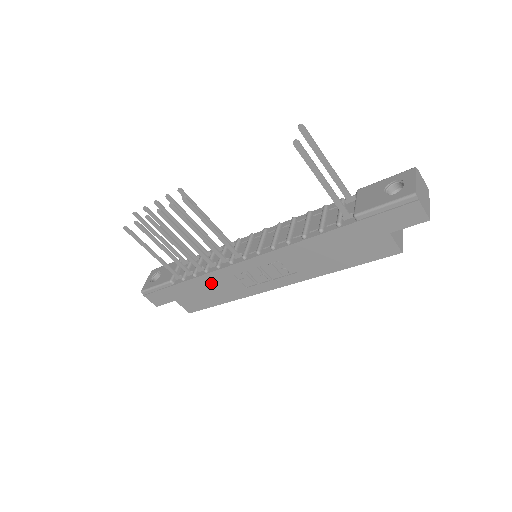
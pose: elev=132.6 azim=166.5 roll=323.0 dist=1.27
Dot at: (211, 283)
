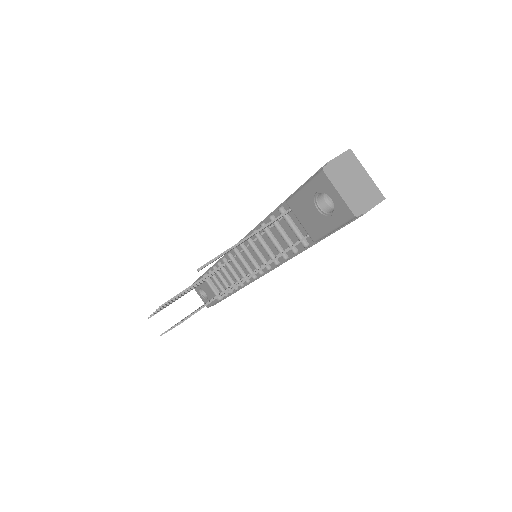
Dot at: occluded
